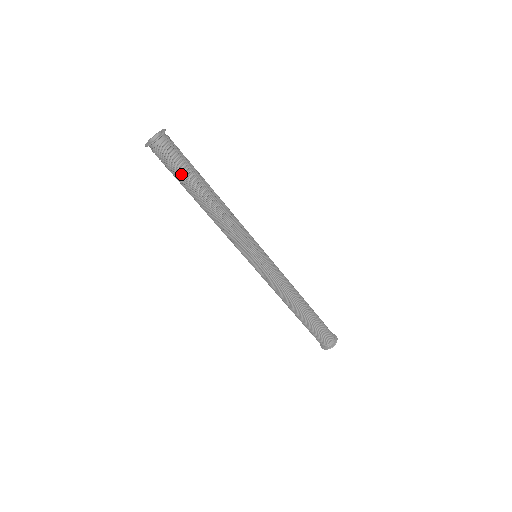
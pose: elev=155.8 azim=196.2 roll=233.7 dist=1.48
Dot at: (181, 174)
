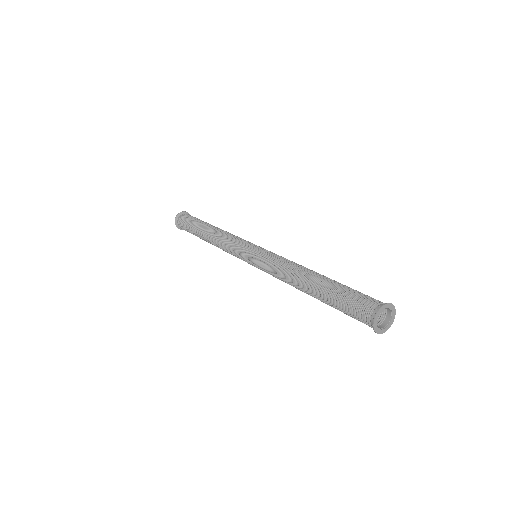
Dot at: (190, 227)
